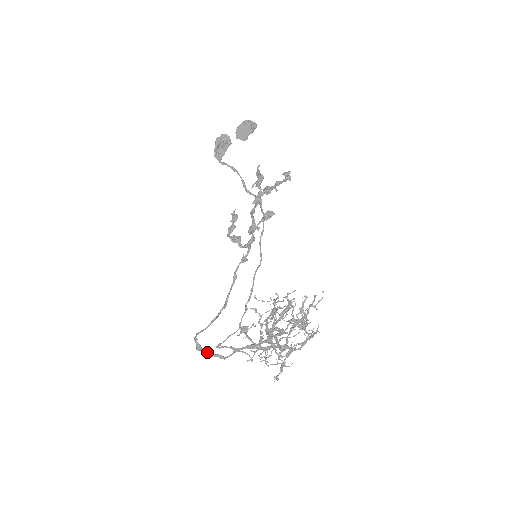
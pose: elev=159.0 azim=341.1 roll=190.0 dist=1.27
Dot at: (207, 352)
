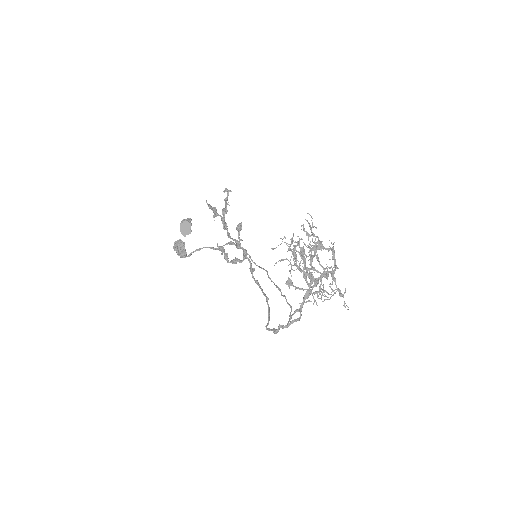
Dot at: (283, 326)
